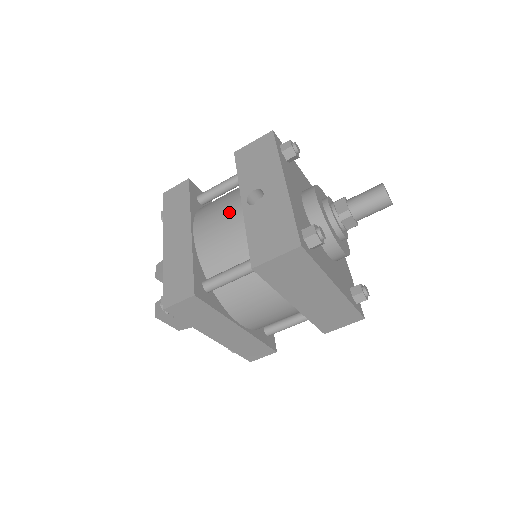
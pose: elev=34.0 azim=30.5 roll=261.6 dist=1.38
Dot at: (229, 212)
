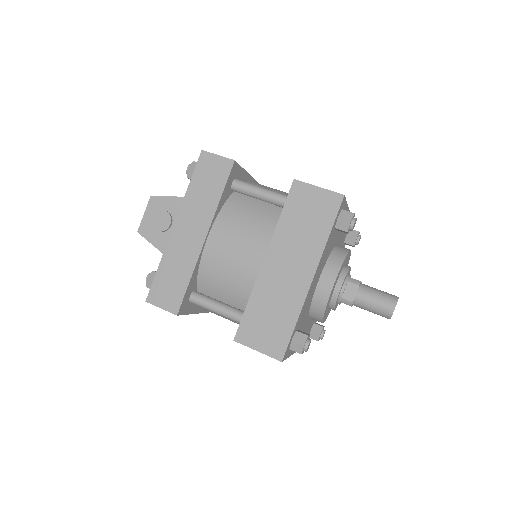
Dot at: occluded
